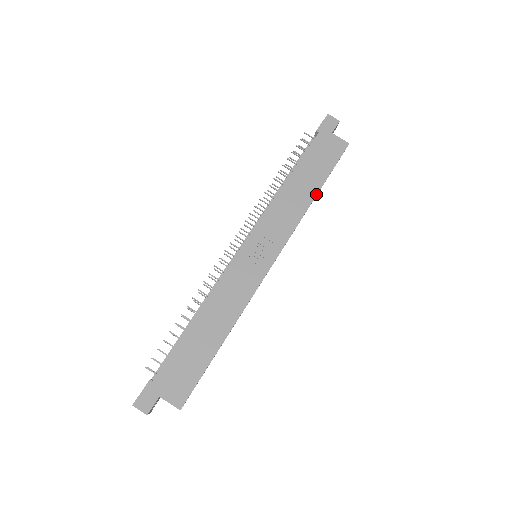
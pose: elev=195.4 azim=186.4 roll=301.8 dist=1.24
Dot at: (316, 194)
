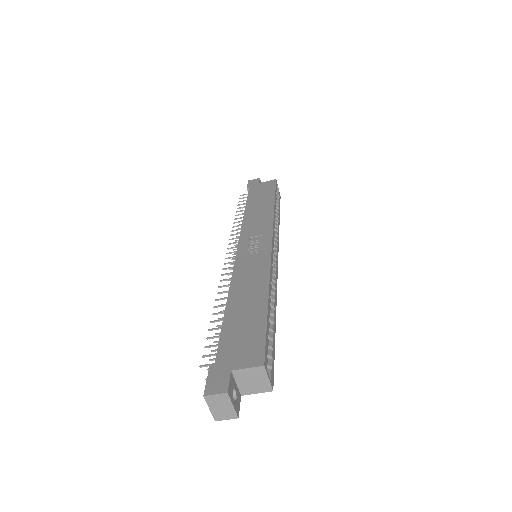
Dot at: (273, 203)
